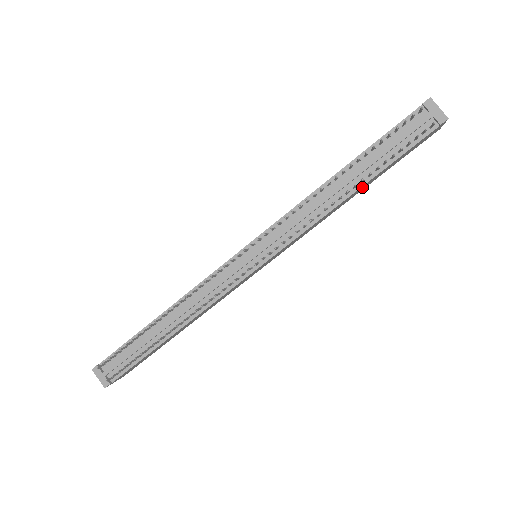
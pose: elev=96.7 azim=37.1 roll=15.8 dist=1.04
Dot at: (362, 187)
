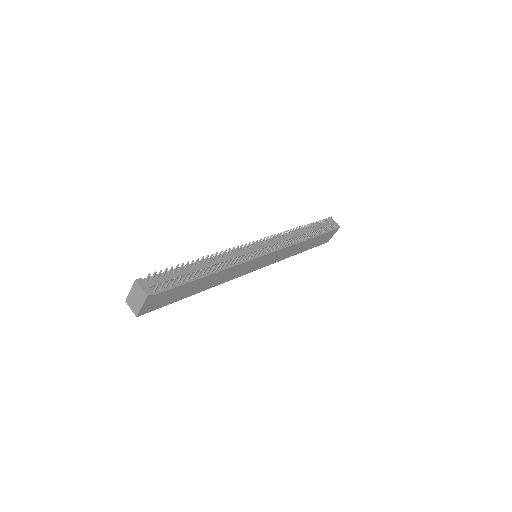
Dot at: (308, 242)
